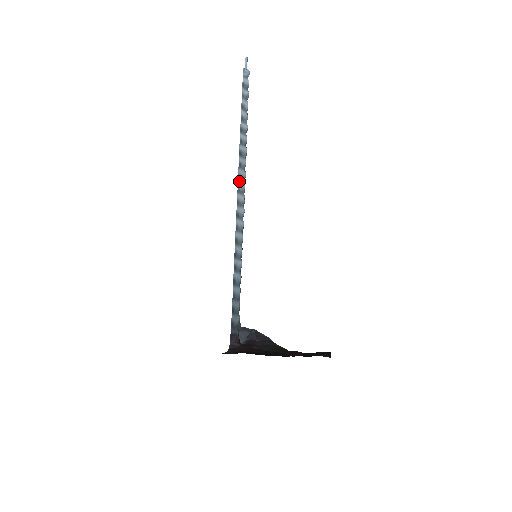
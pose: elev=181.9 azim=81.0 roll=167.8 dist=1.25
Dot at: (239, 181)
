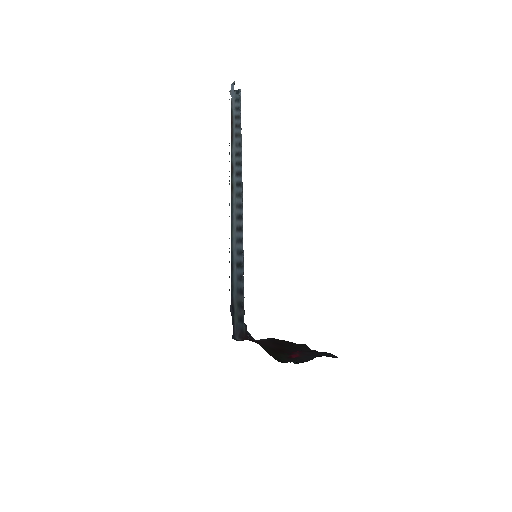
Dot at: (242, 182)
